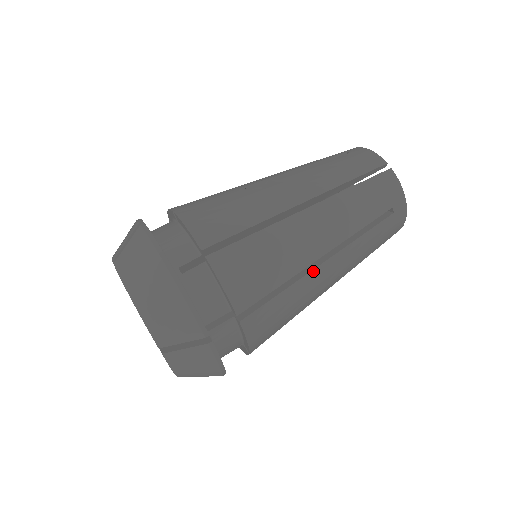
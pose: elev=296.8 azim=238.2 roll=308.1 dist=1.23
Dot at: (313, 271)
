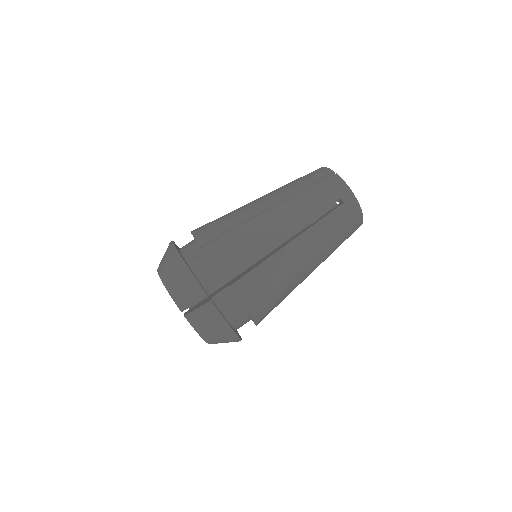
Dot at: (282, 249)
